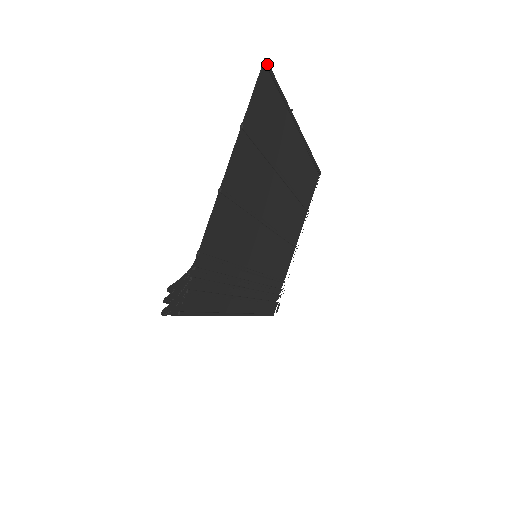
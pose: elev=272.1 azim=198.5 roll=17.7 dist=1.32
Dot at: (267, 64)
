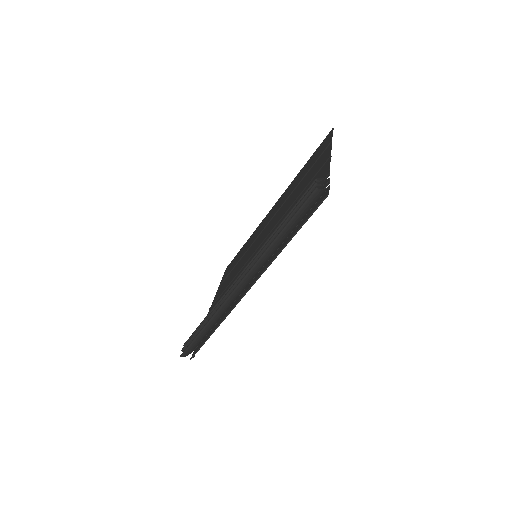
Dot at: occluded
